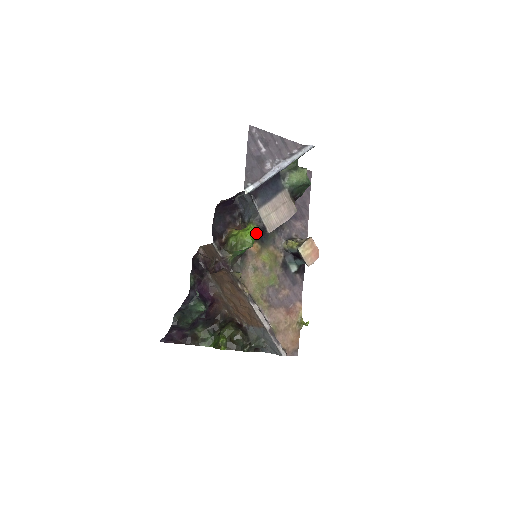
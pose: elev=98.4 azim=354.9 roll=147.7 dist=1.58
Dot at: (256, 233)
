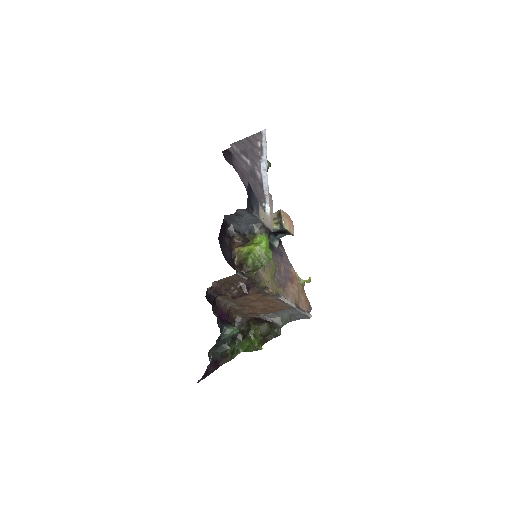
Dot at: (268, 240)
